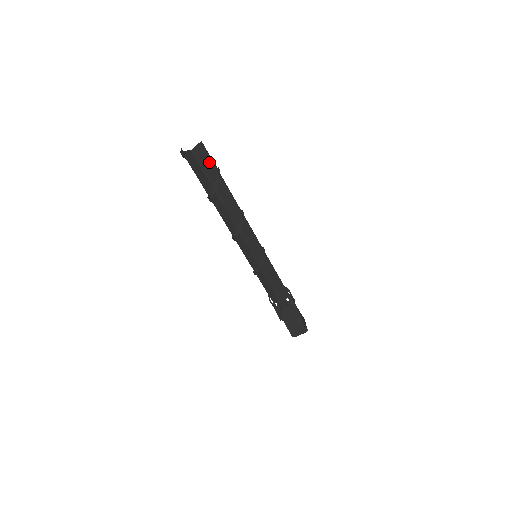
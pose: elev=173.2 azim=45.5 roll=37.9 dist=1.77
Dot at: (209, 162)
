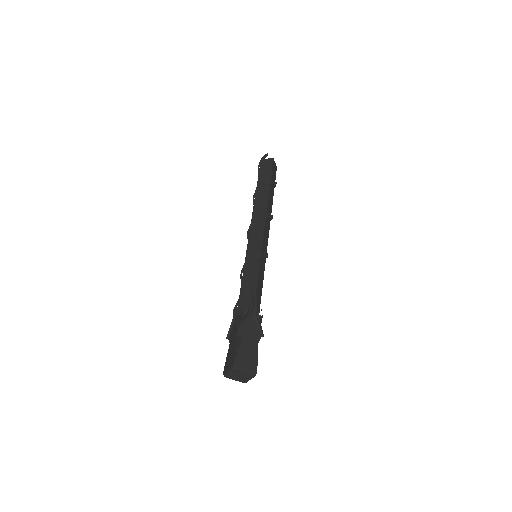
Dot at: (274, 176)
